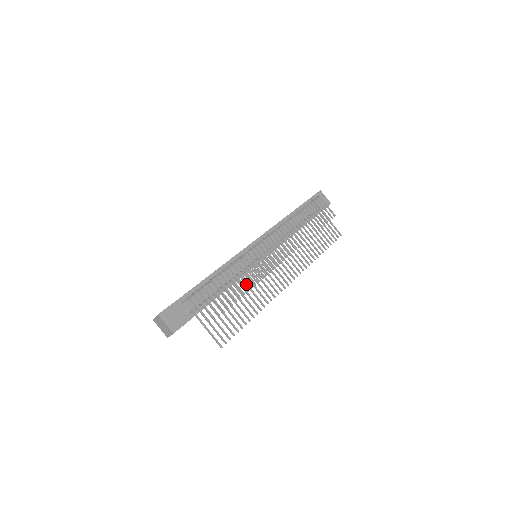
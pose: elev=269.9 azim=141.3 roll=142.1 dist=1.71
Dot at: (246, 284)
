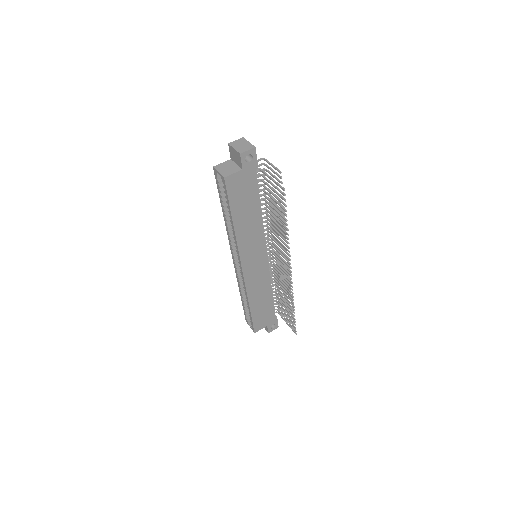
Dot at: (273, 227)
